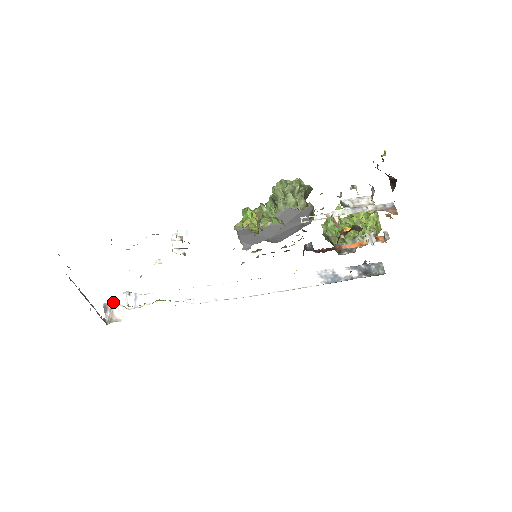
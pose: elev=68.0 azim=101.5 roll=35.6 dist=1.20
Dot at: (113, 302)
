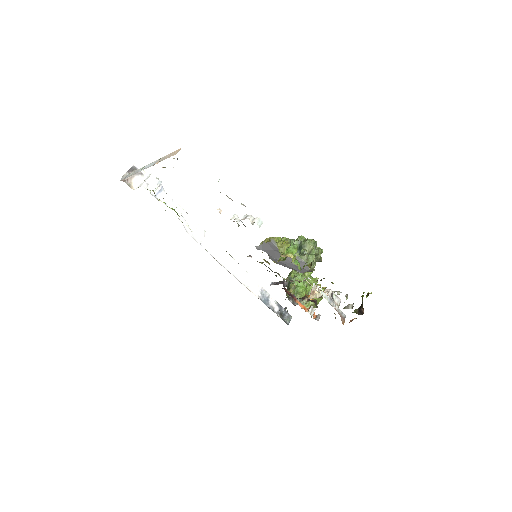
Dot at: (141, 172)
